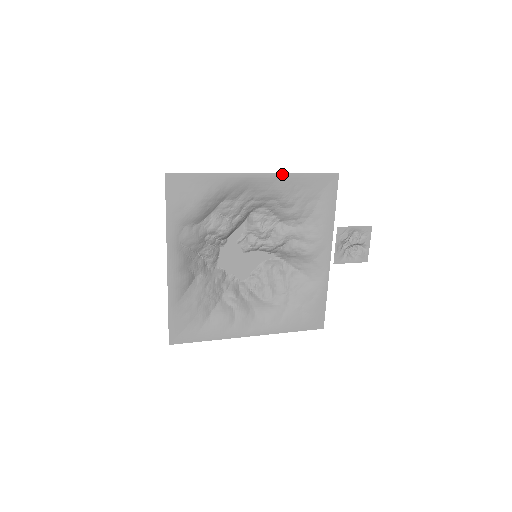
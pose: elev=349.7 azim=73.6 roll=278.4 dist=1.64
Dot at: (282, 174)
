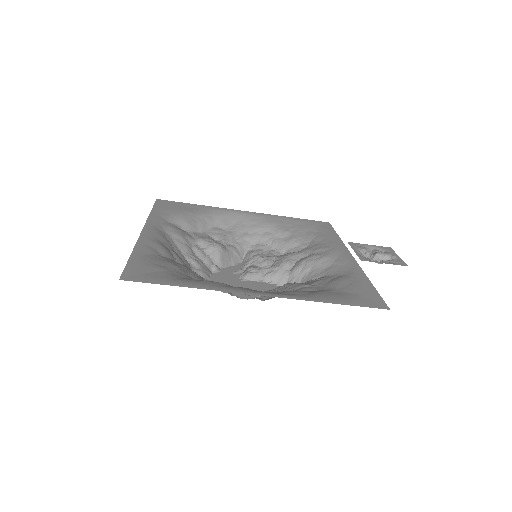
Dot at: (271, 215)
